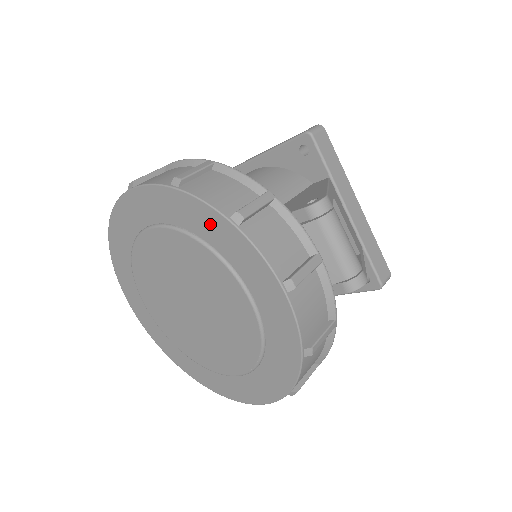
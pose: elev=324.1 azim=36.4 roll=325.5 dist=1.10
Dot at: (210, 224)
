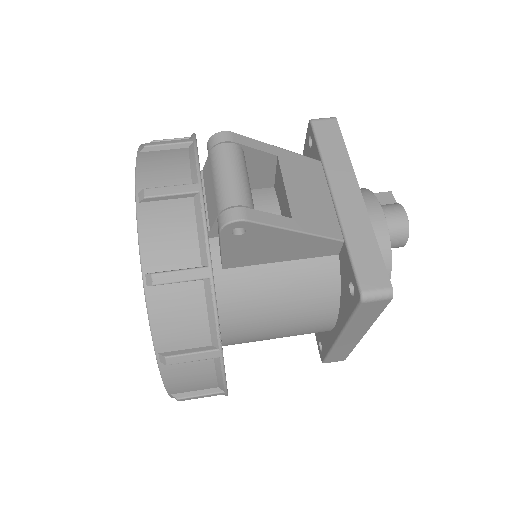
Dot at: occluded
